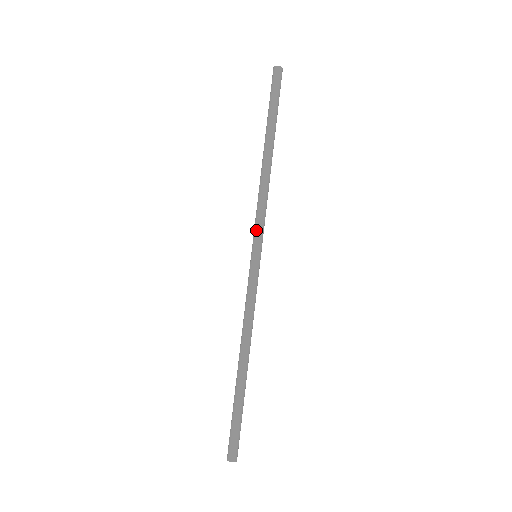
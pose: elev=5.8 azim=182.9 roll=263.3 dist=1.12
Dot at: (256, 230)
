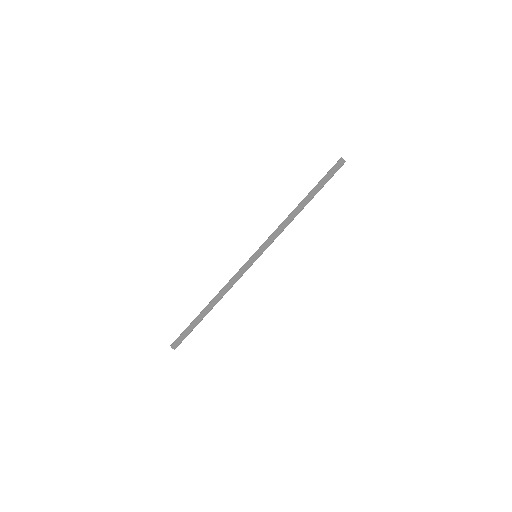
Dot at: (264, 242)
